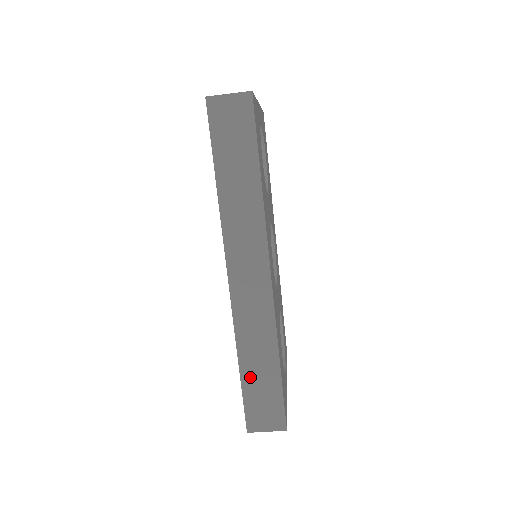
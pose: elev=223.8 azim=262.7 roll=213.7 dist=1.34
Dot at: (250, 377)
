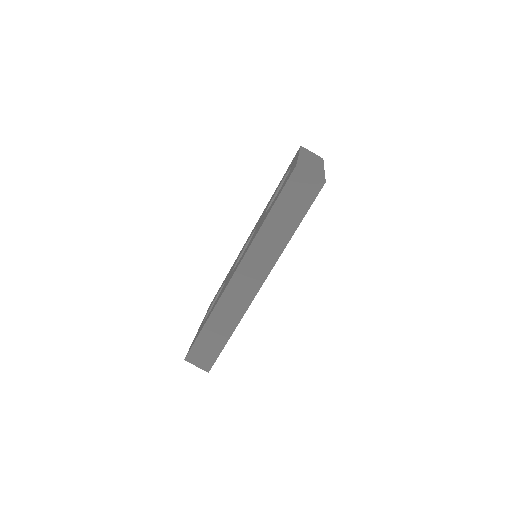
Dot at: (208, 332)
